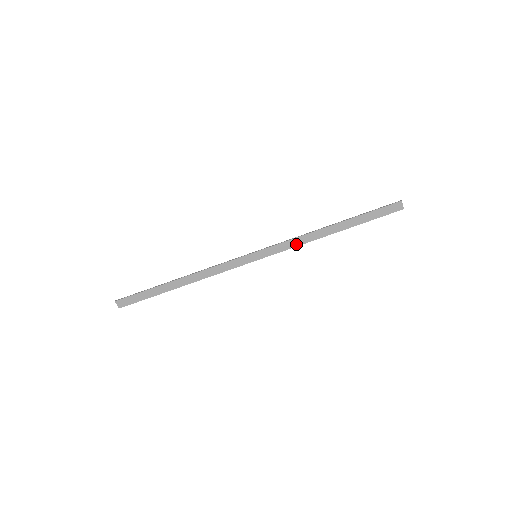
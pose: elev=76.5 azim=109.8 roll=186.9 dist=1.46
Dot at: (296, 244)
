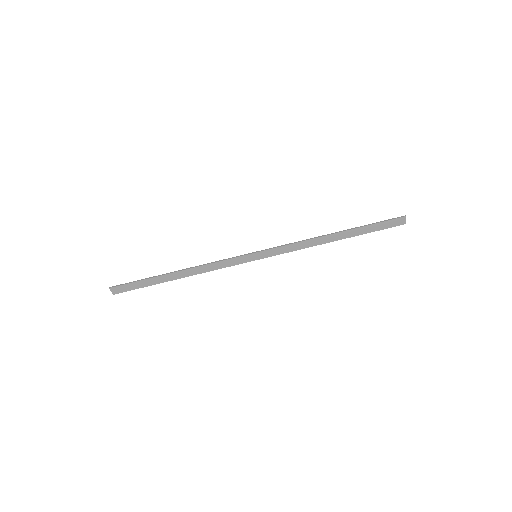
Dot at: (297, 248)
